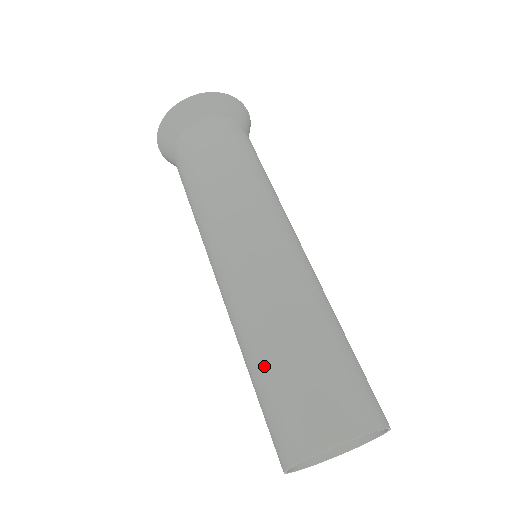
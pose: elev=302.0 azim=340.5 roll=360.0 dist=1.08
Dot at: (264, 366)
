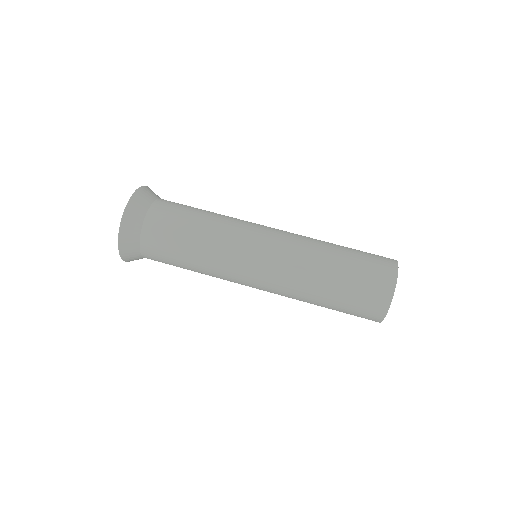
Dot at: (328, 308)
